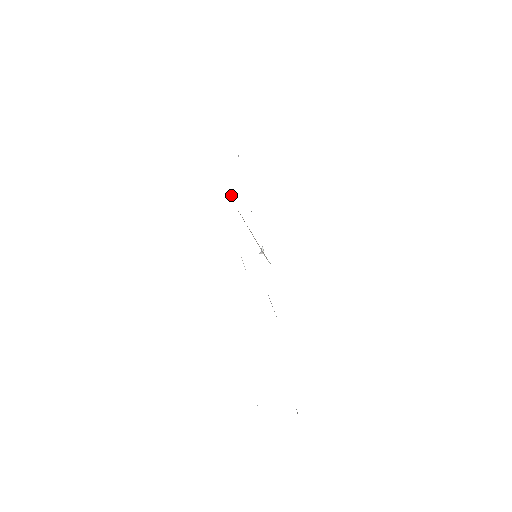
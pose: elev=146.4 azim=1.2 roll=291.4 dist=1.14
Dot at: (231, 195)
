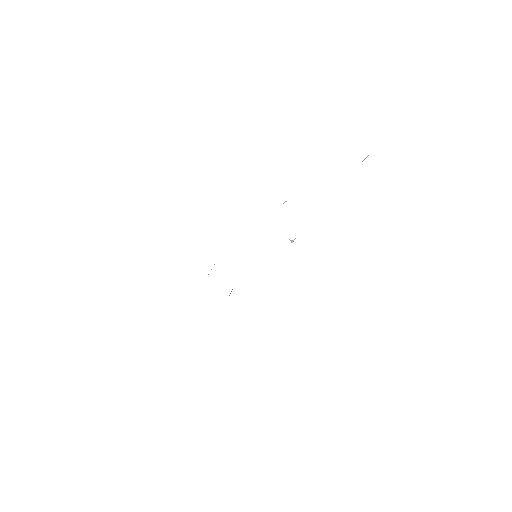
Dot at: occluded
